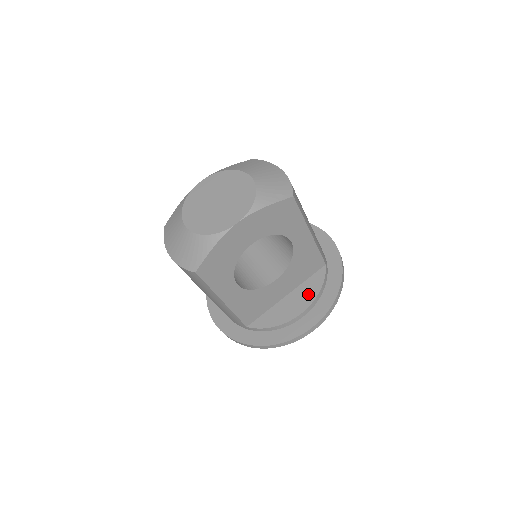
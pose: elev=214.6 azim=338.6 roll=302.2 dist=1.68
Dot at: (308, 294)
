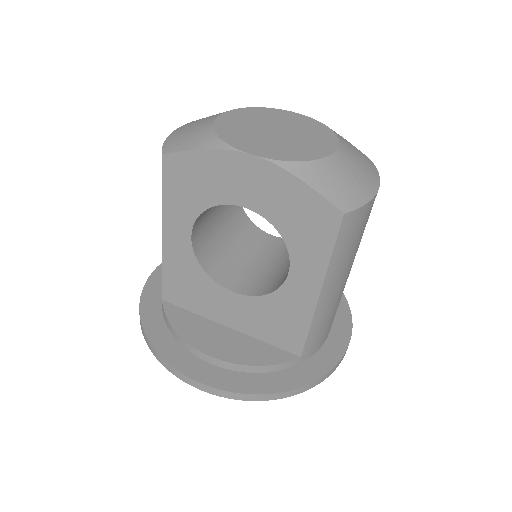
Dot at: (244, 352)
